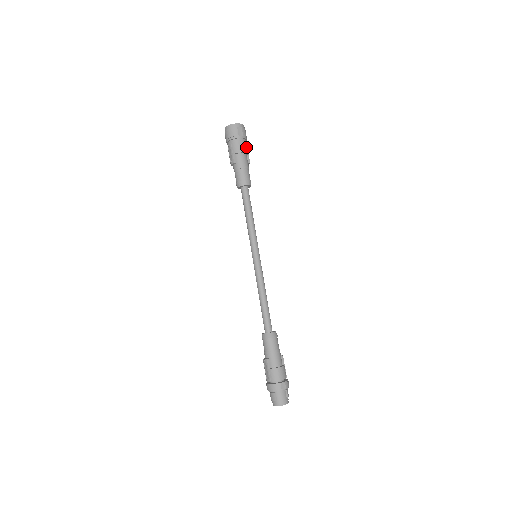
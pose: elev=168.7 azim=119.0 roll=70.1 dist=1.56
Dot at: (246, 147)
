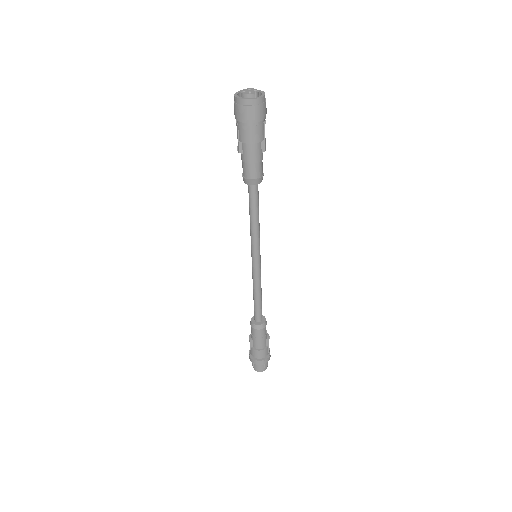
Dot at: (260, 133)
